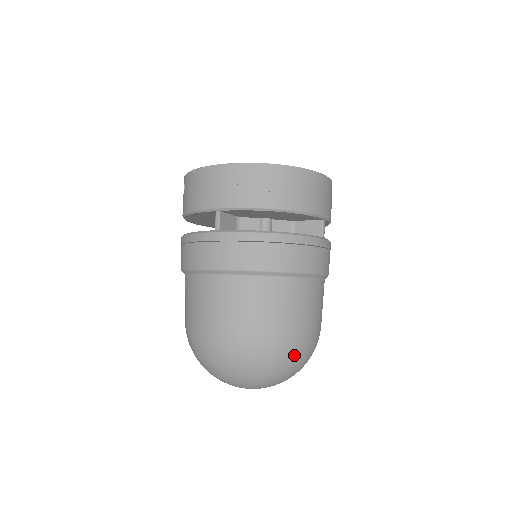
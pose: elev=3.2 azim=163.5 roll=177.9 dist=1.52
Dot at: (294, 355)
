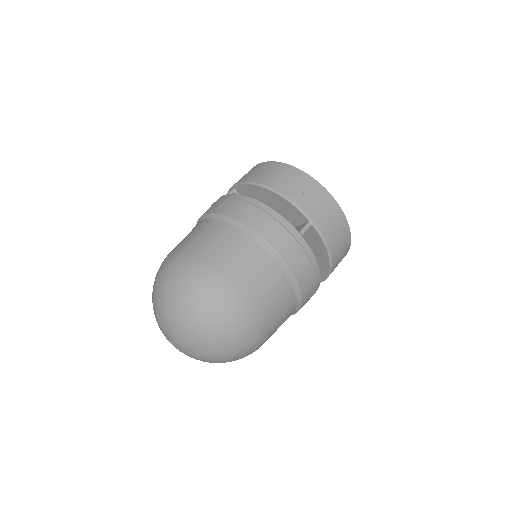
Dot at: (205, 292)
